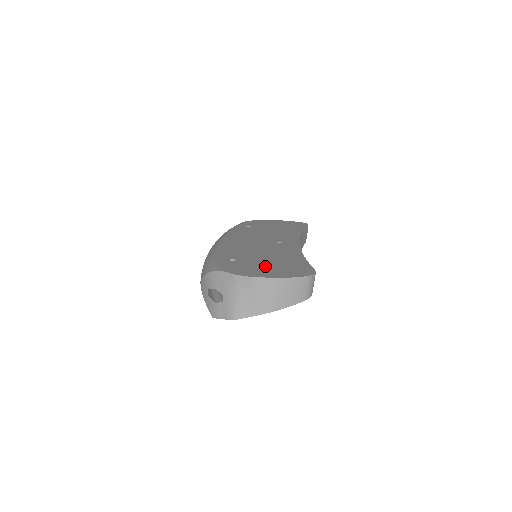
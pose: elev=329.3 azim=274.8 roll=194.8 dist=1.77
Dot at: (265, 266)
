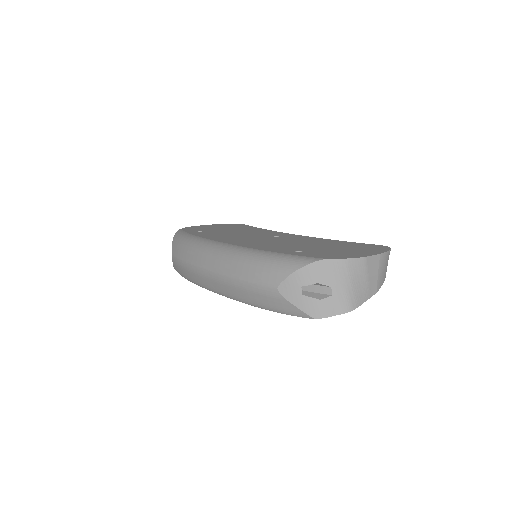
Dot at: (340, 249)
